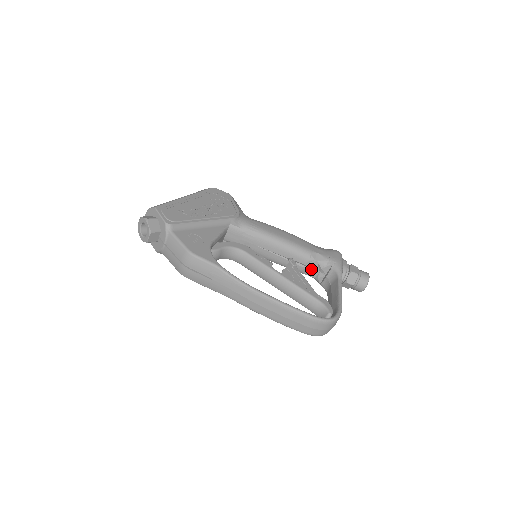
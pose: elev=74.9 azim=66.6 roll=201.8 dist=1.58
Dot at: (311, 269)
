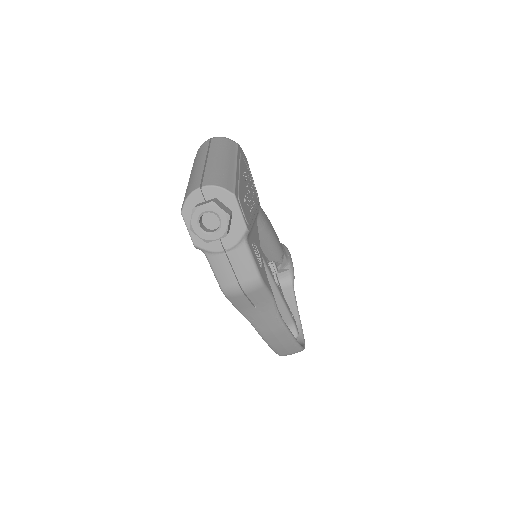
Dot at: occluded
